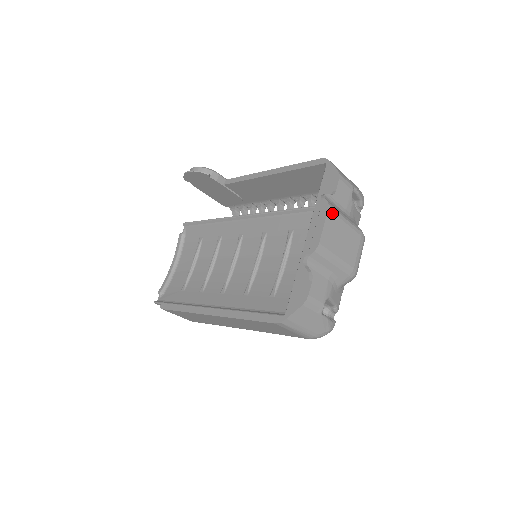
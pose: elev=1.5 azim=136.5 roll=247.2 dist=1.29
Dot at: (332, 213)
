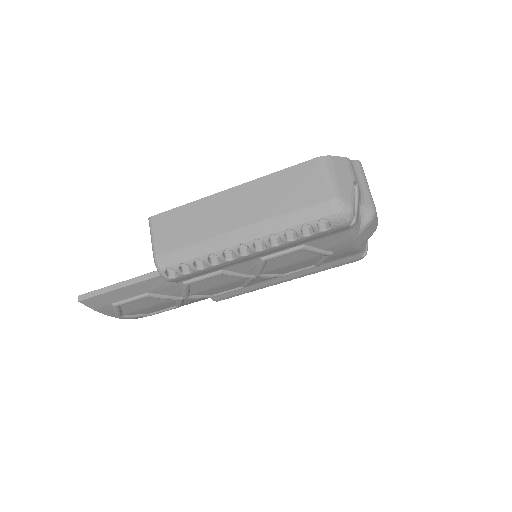
Dot at: occluded
